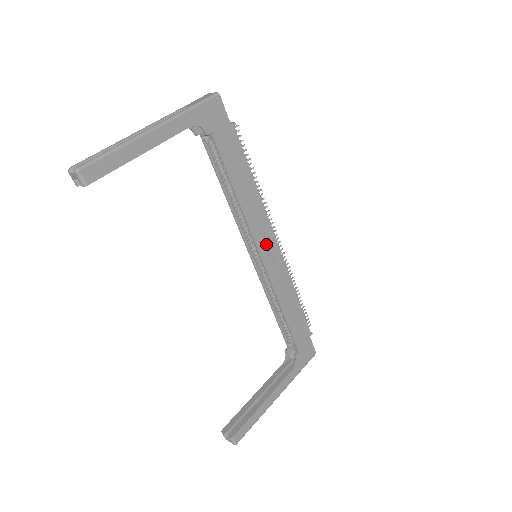
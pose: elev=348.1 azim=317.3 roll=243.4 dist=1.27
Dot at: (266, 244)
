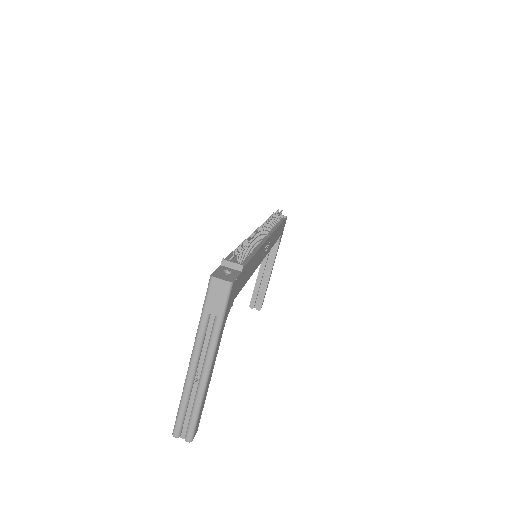
Dot at: (264, 250)
